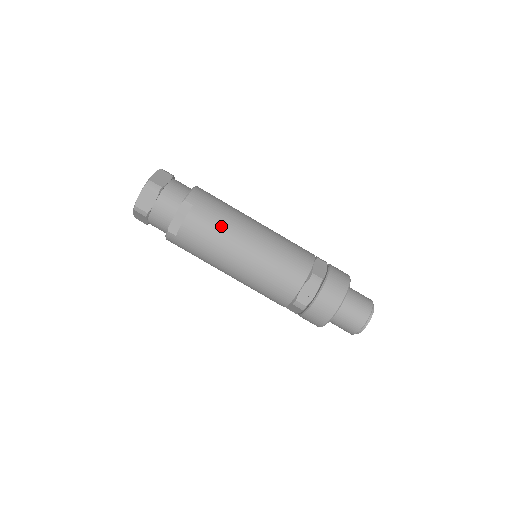
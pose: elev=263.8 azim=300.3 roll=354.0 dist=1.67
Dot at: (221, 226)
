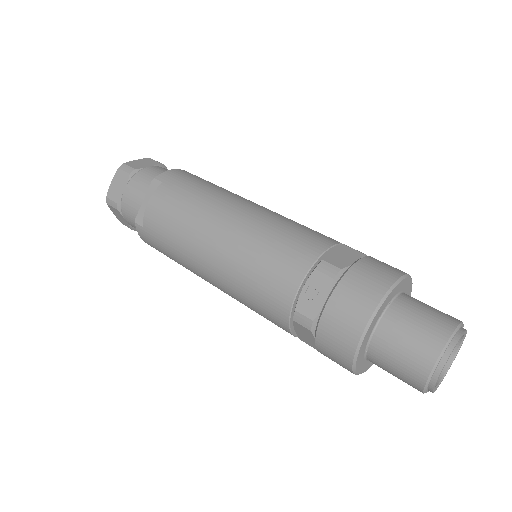
Dot at: (191, 203)
